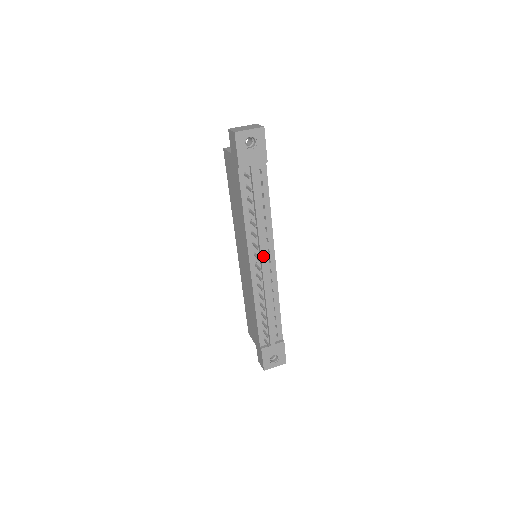
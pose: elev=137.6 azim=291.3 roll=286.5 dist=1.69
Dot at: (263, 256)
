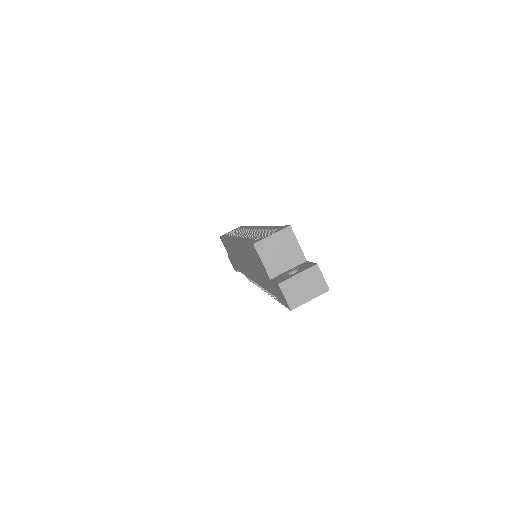
Dot at: occluded
